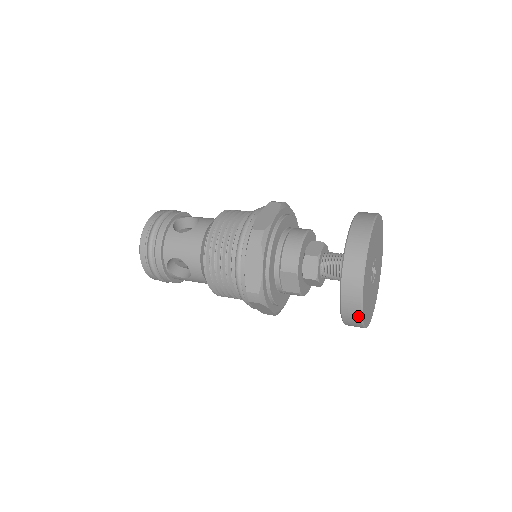
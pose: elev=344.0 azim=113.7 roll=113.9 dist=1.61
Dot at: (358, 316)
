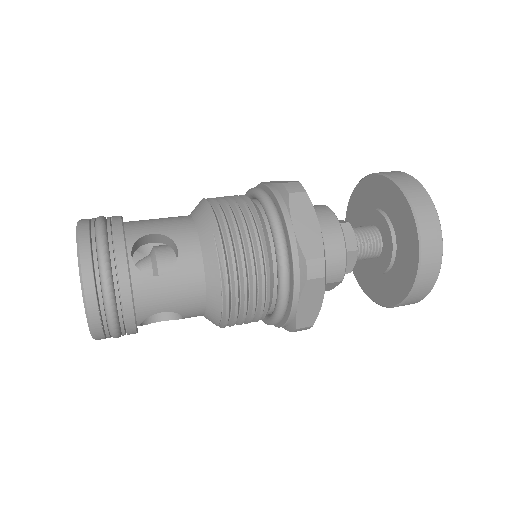
Dot at: occluded
